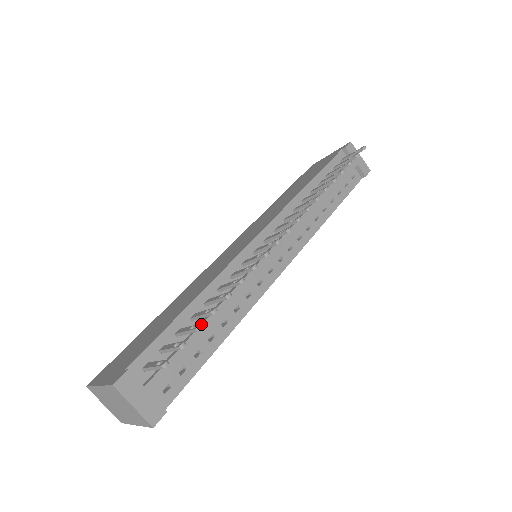
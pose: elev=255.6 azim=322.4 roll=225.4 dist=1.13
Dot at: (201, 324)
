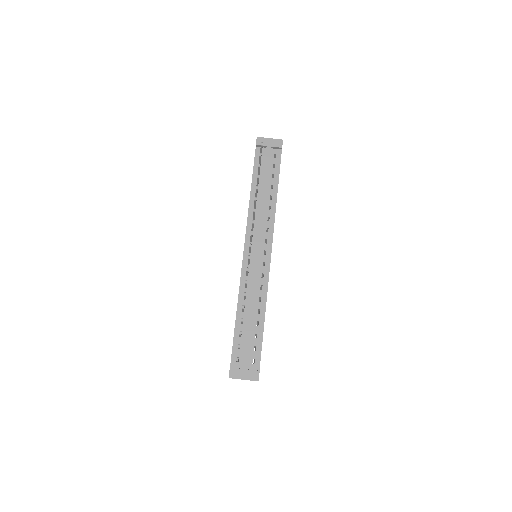
Dot at: (247, 323)
